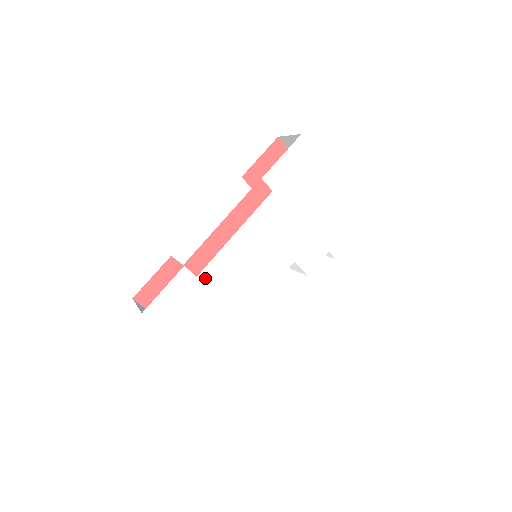
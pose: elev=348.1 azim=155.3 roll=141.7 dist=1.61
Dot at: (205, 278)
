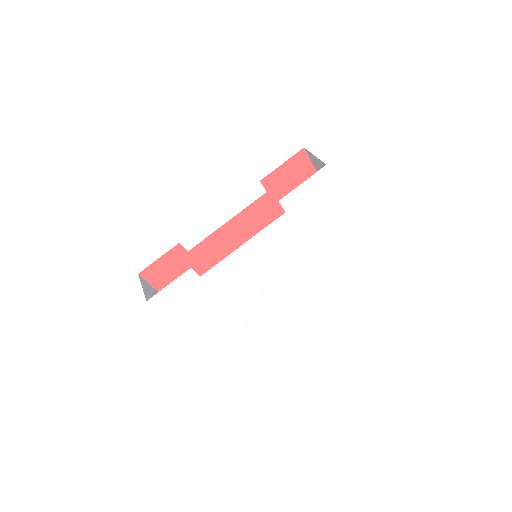
Dot at: (207, 278)
